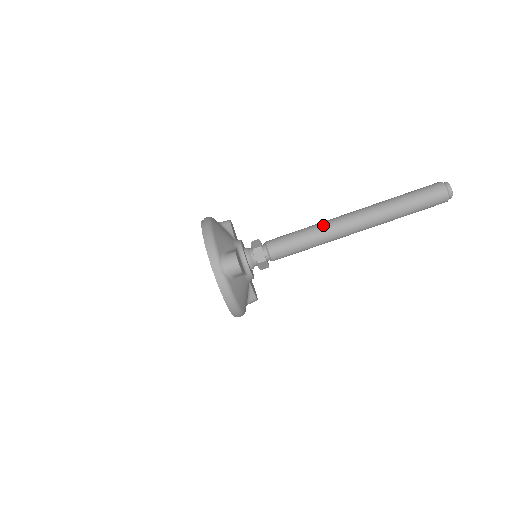
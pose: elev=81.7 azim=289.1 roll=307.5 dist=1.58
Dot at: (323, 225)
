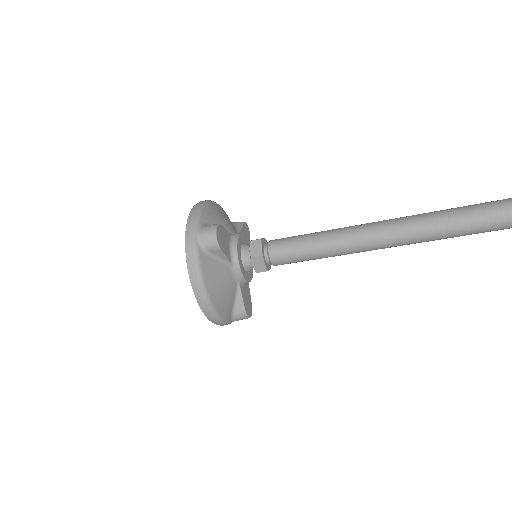
Dot at: (346, 252)
